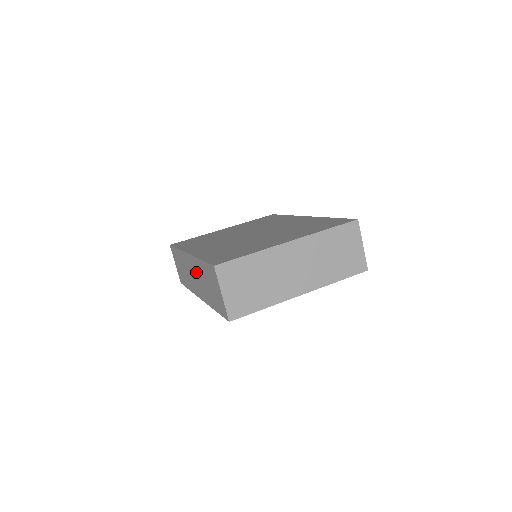
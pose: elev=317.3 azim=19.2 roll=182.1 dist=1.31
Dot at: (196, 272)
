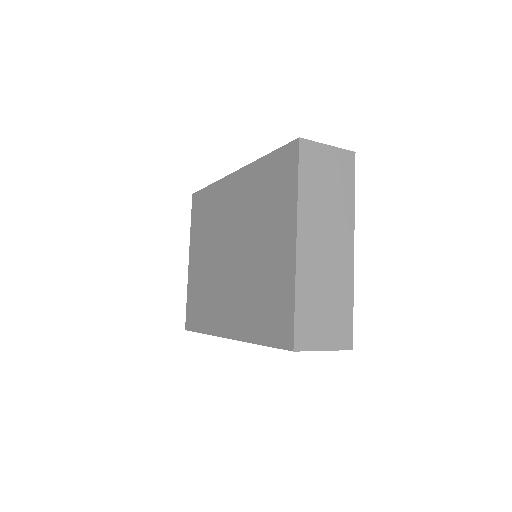
Dot at: occluded
